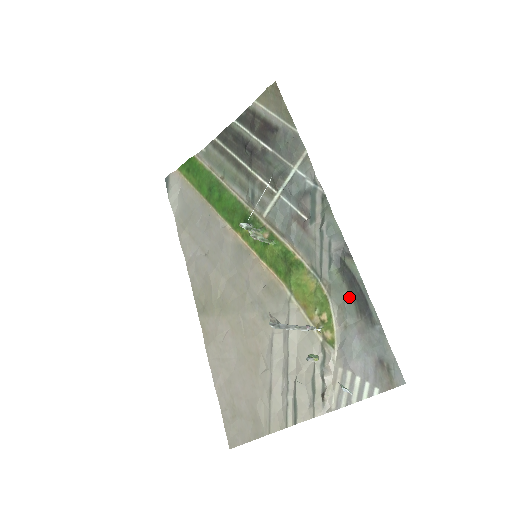
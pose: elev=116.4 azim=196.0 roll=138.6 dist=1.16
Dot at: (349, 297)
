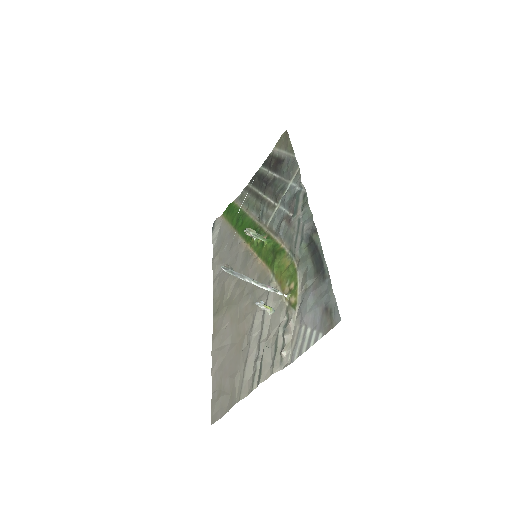
Dot at: (311, 263)
